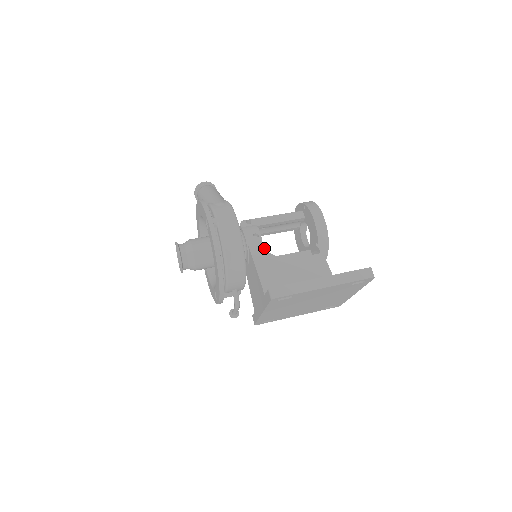
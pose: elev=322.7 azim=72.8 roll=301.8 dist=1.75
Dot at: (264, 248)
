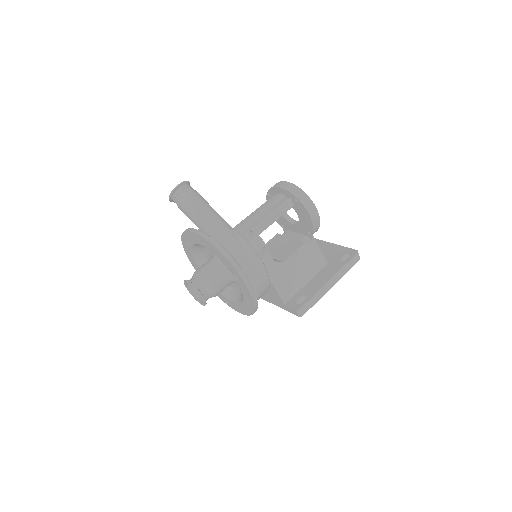
Dot at: (272, 259)
